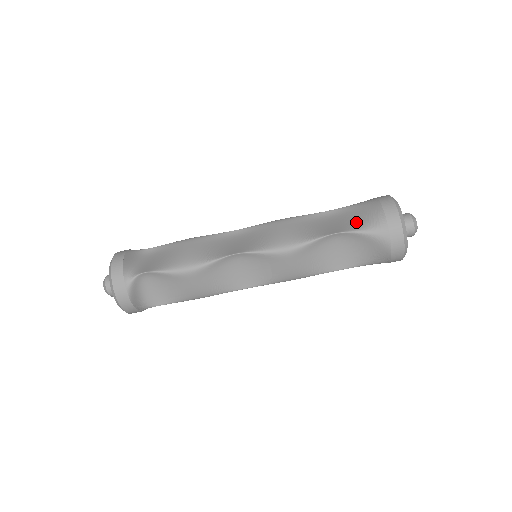
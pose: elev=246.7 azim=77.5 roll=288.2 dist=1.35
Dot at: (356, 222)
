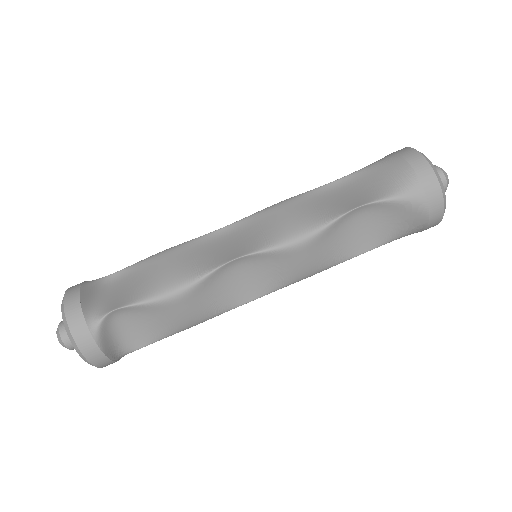
Dot at: (379, 188)
